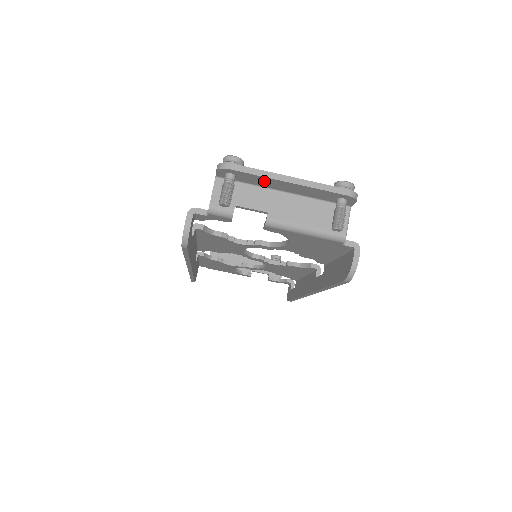
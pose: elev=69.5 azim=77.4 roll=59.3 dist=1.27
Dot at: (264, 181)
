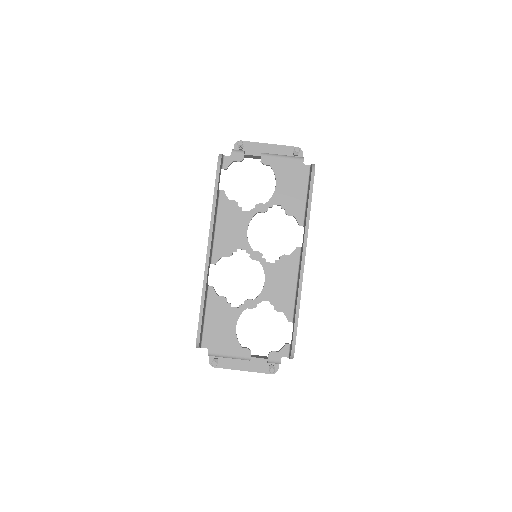
Dot at: (257, 148)
